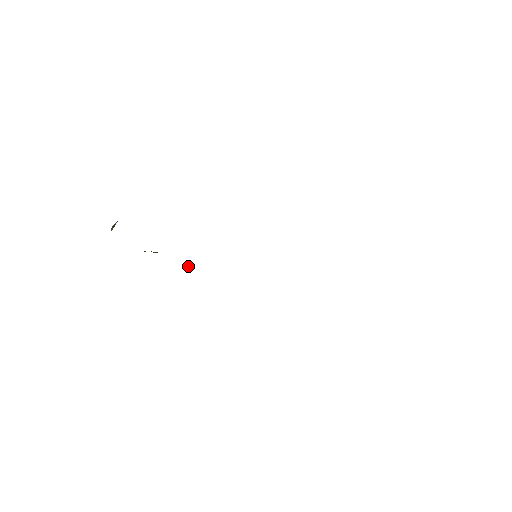
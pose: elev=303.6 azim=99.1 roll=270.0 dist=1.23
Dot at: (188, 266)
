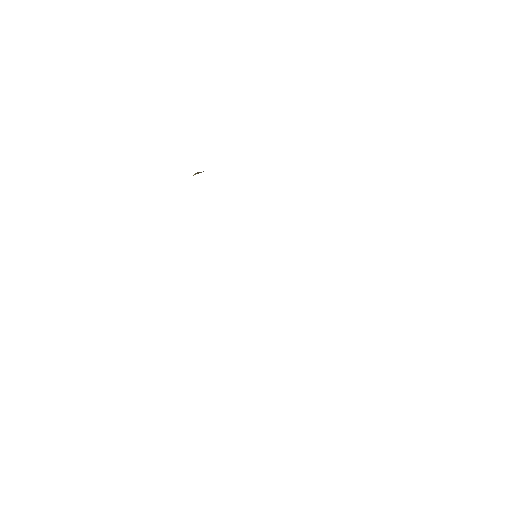
Dot at: occluded
